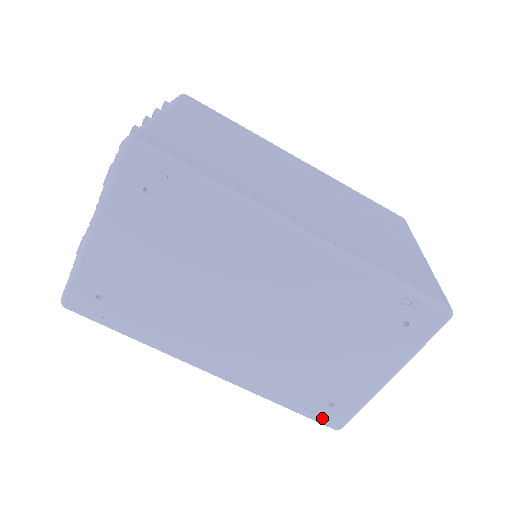
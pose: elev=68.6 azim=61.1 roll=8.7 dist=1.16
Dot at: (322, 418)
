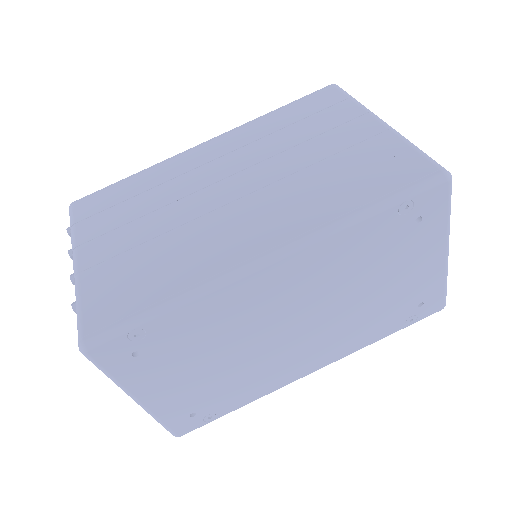
Dot at: (424, 315)
